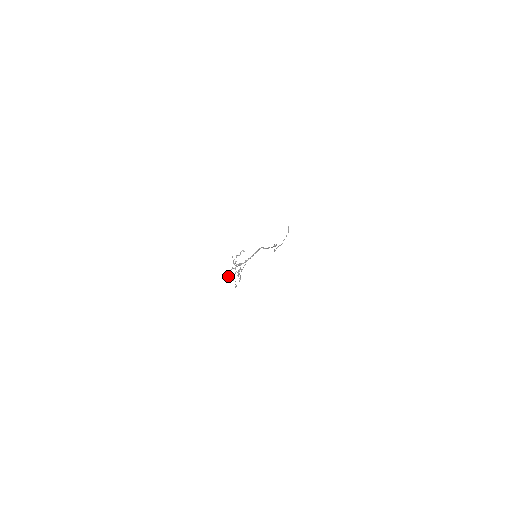
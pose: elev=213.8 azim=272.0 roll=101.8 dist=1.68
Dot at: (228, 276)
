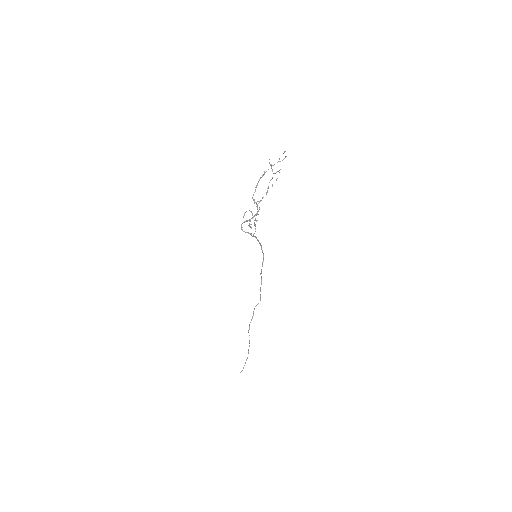
Dot at: (262, 175)
